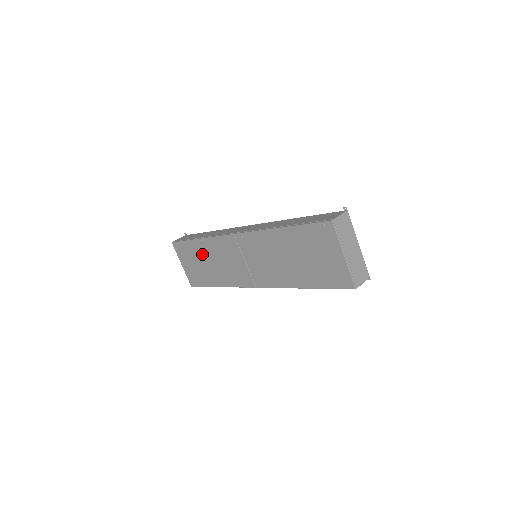
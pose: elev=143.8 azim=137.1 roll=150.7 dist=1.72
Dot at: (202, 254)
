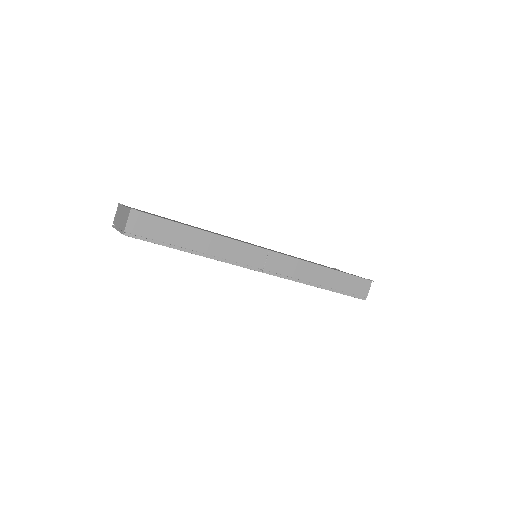
Dot at: occluded
